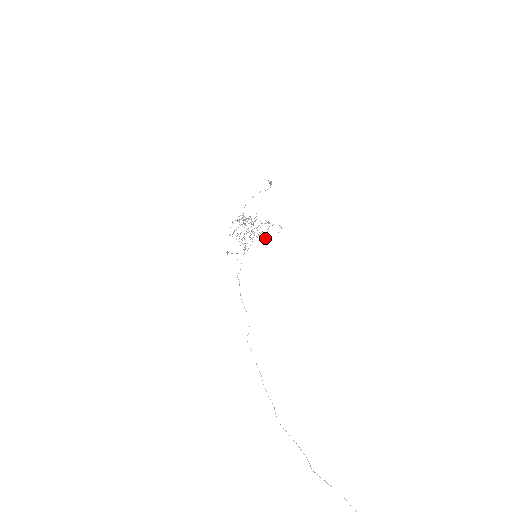
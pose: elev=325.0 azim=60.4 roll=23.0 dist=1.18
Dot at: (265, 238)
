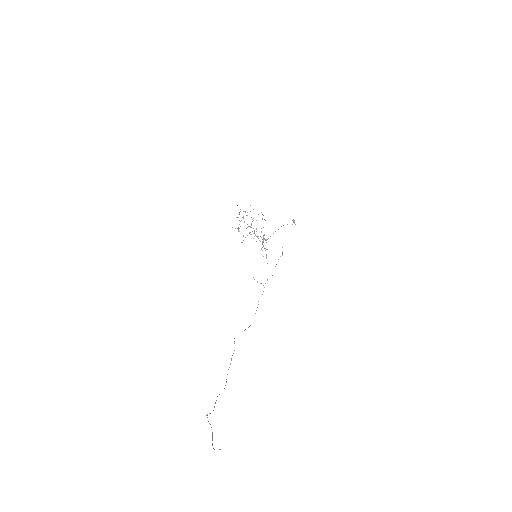
Dot at: occluded
